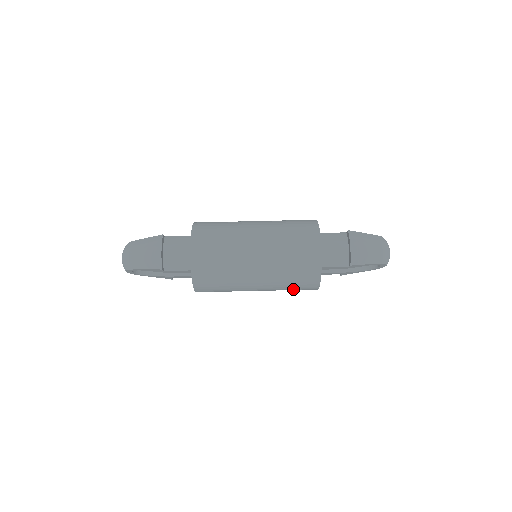
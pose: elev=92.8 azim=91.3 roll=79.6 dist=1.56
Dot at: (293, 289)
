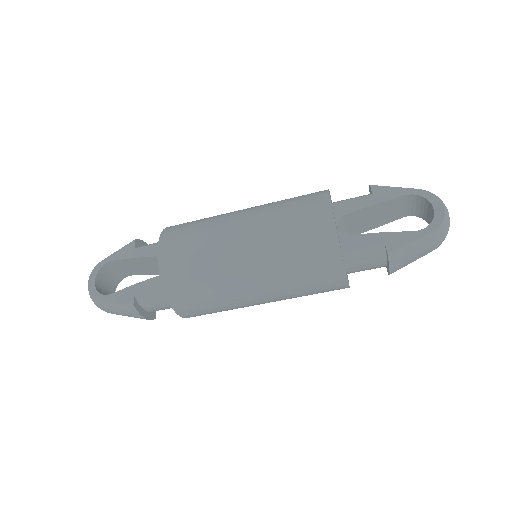
Dot at: occluded
